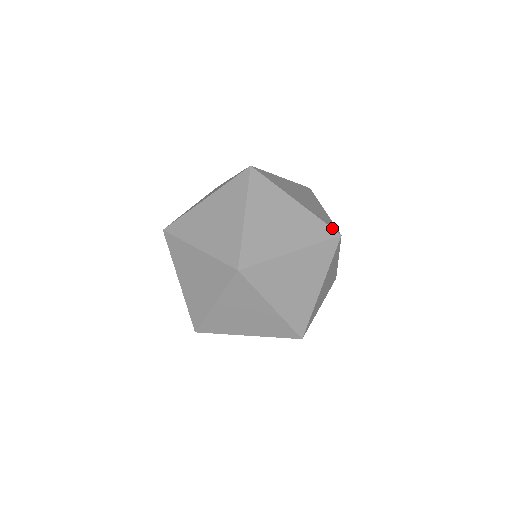
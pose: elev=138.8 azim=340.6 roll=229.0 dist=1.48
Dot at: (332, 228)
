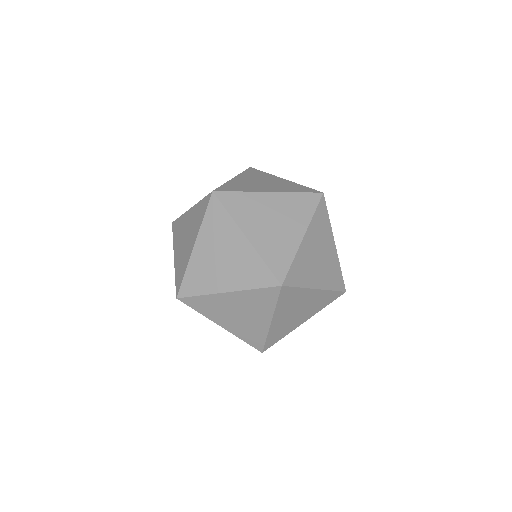
Dot at: occluded
